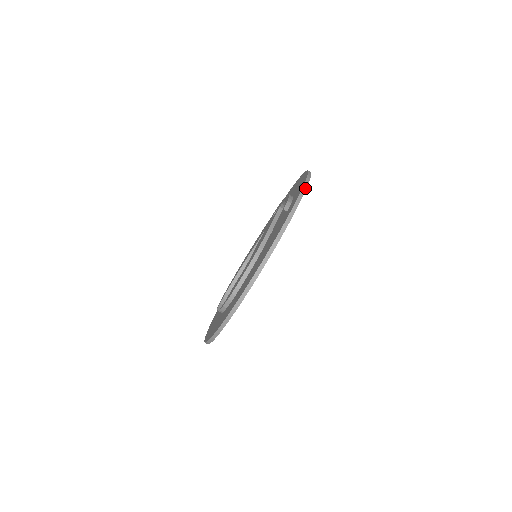
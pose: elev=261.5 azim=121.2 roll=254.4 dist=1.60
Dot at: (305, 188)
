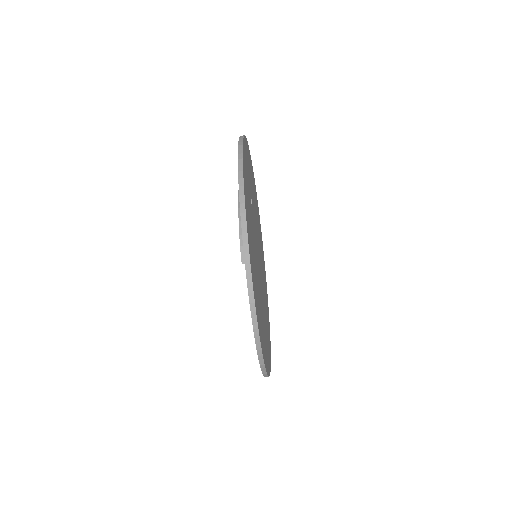
Dot at: (246, 241)
